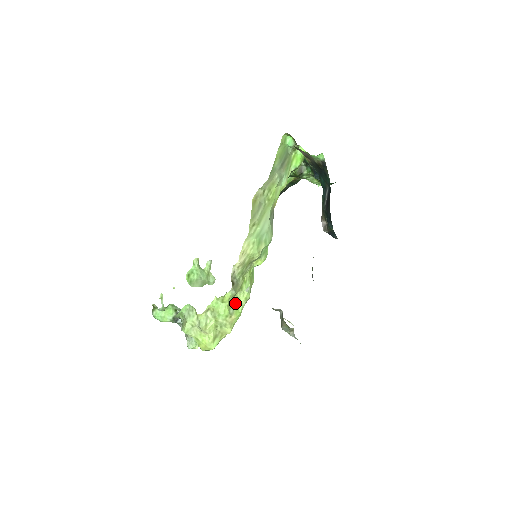
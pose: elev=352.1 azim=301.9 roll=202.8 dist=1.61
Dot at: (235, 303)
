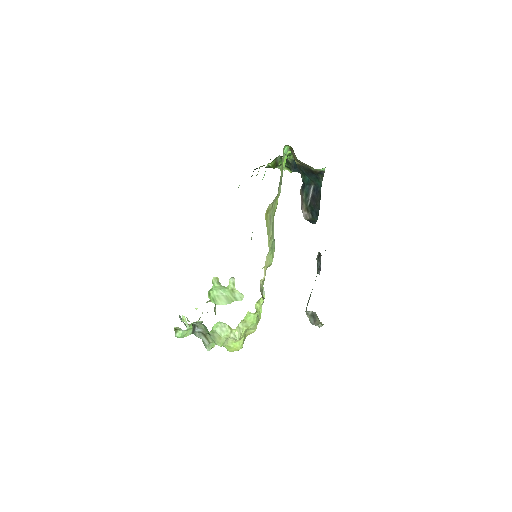
Dot at: (256, 307)
